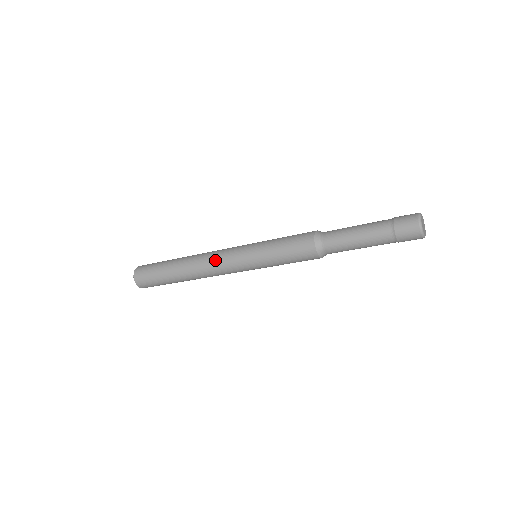
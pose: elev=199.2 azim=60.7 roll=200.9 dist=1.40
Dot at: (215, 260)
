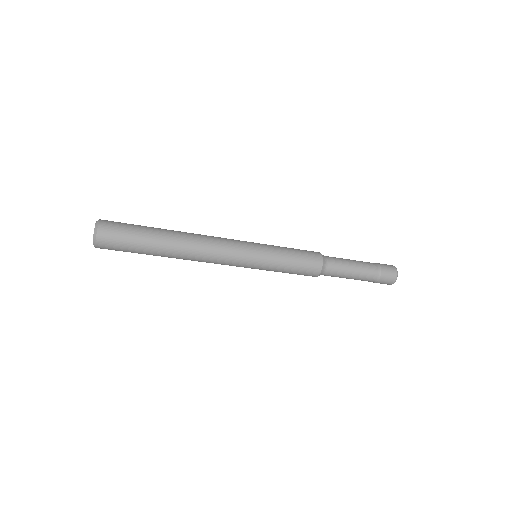
Dot at: (220, 242)
